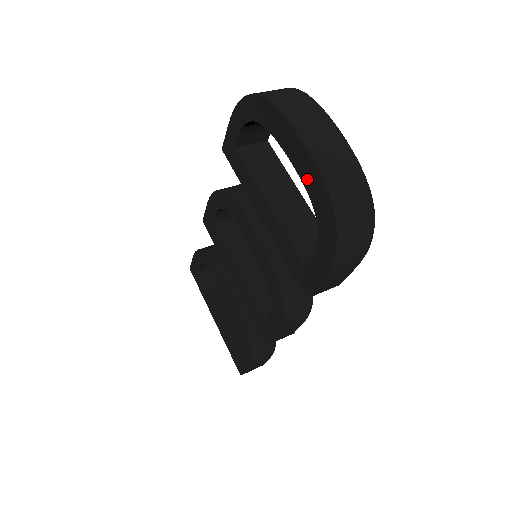
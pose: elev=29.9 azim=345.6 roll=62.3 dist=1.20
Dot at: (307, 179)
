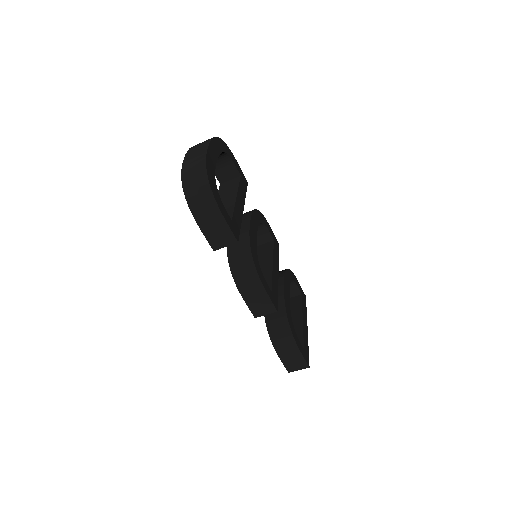
Dot at: occluded
